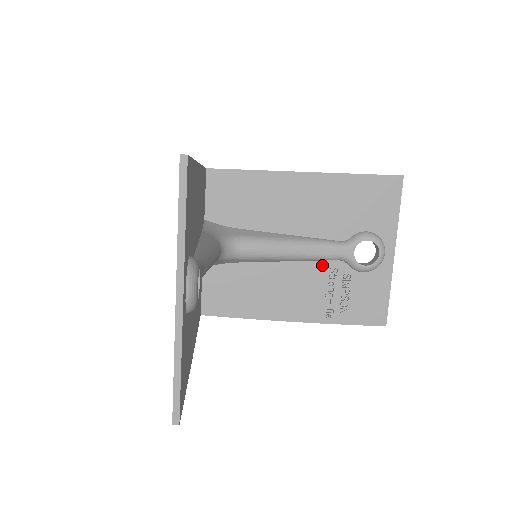
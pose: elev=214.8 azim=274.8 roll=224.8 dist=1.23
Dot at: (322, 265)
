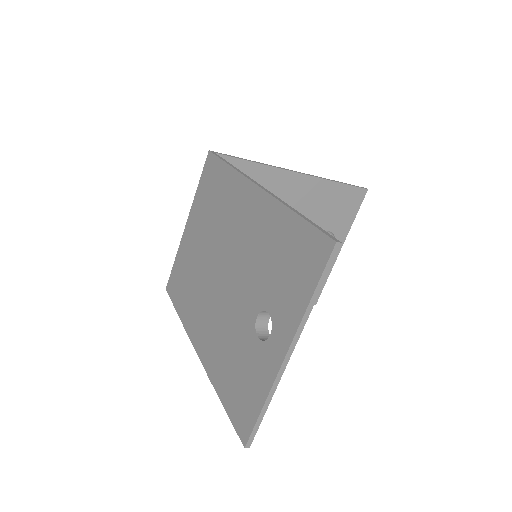
Dot at: occluded
